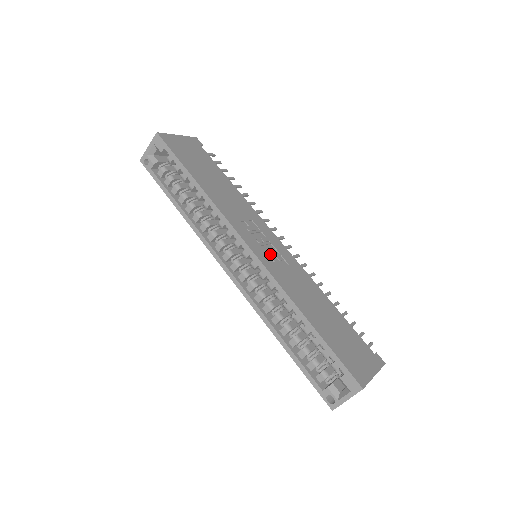
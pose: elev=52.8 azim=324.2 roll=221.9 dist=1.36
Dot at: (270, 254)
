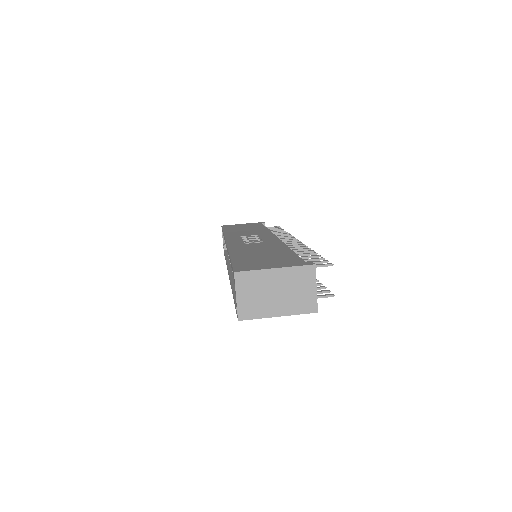
Dot at: (247, 241)
